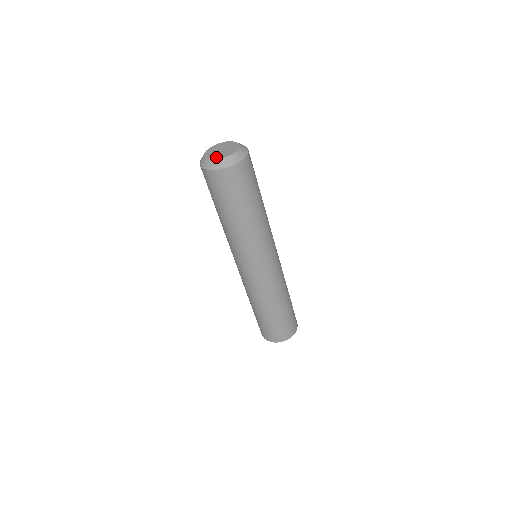
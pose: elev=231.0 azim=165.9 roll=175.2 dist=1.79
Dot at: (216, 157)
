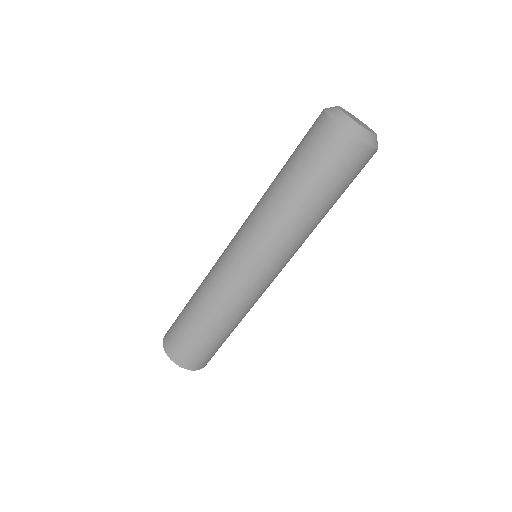
Dot at: occluded
